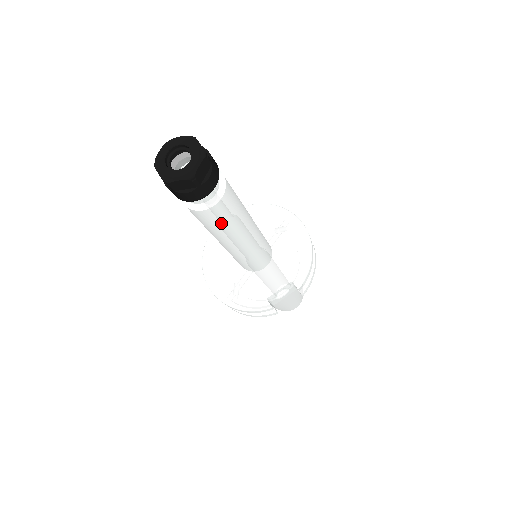
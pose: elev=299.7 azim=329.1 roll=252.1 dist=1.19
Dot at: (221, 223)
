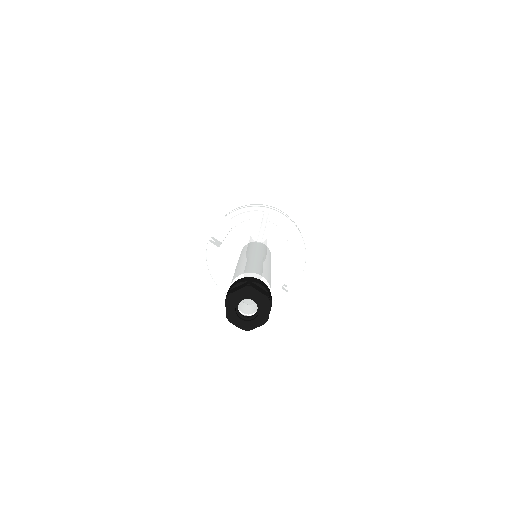
Dot at: occluded
